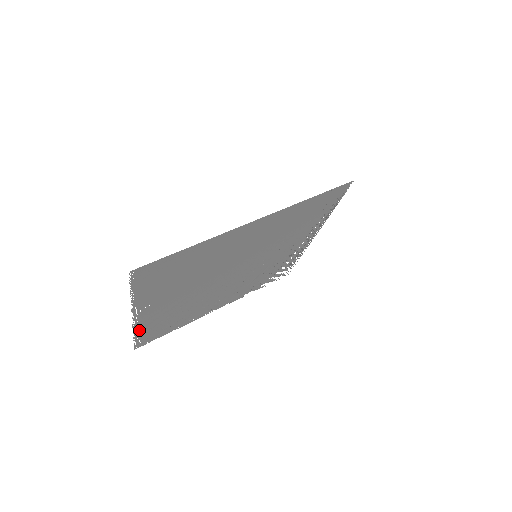
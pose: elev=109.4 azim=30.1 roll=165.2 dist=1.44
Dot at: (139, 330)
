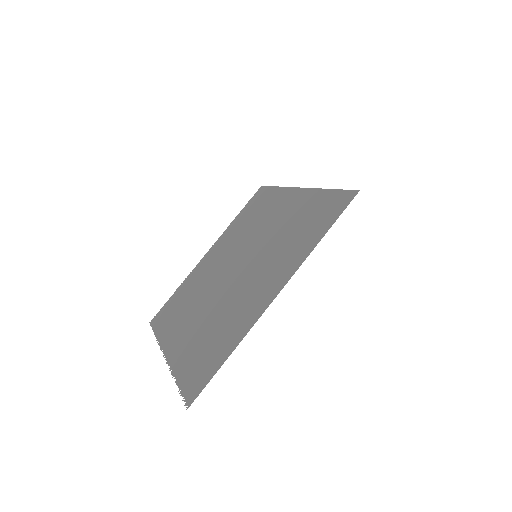
Dot at: (161, 336)
